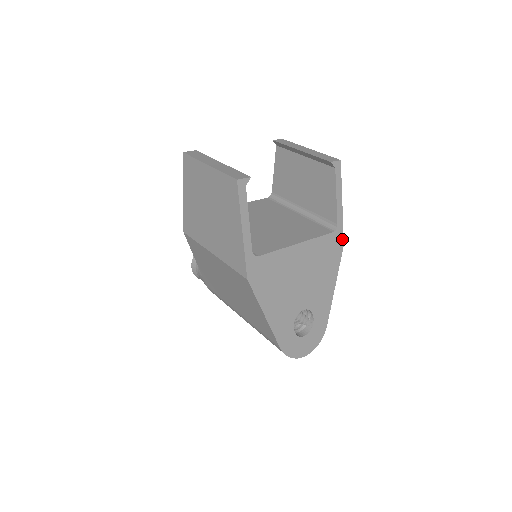
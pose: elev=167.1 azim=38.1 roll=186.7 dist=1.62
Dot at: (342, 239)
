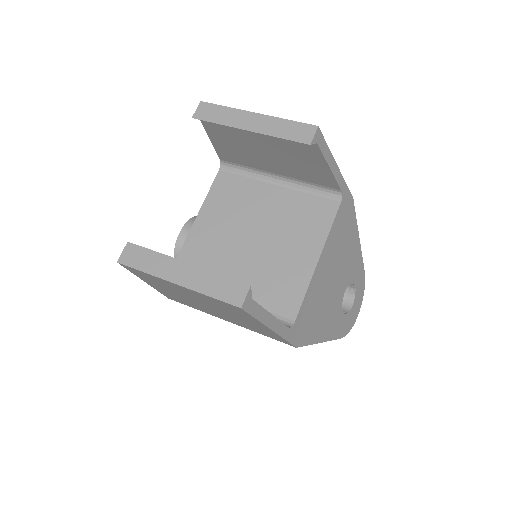
Dot at: (350, 195)
